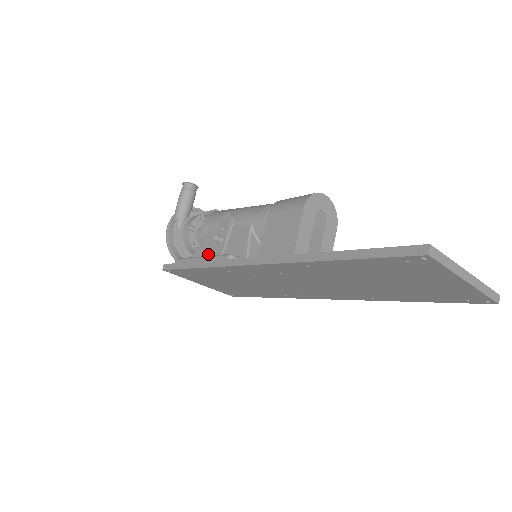
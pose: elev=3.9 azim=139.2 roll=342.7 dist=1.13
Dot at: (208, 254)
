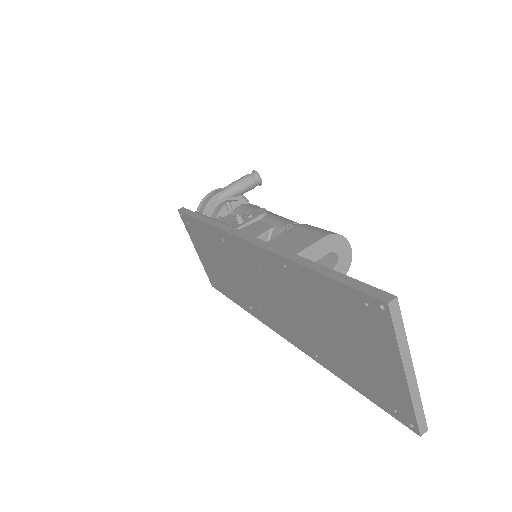
Dot at: occluded
